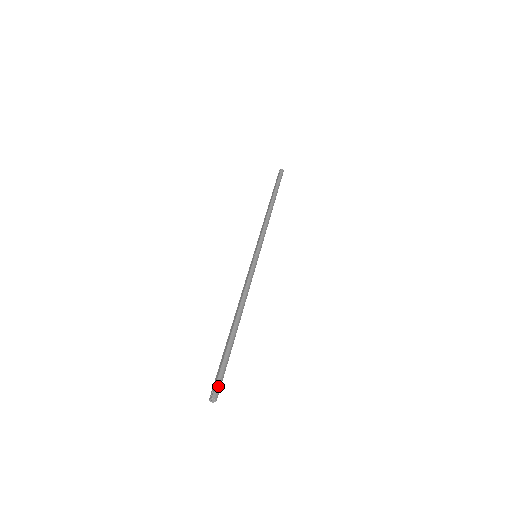
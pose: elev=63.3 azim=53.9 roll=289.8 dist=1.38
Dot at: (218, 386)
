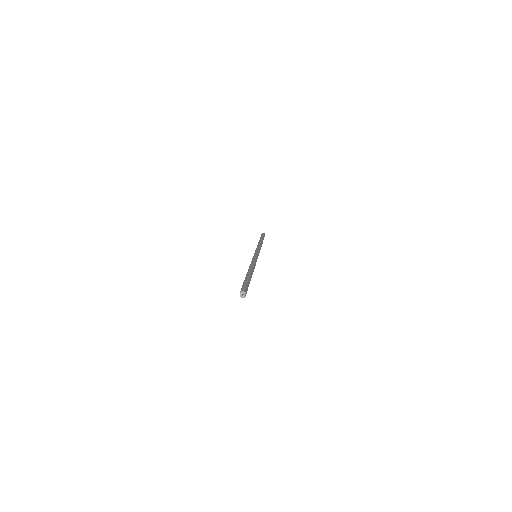
Dot at: (243, 288)
